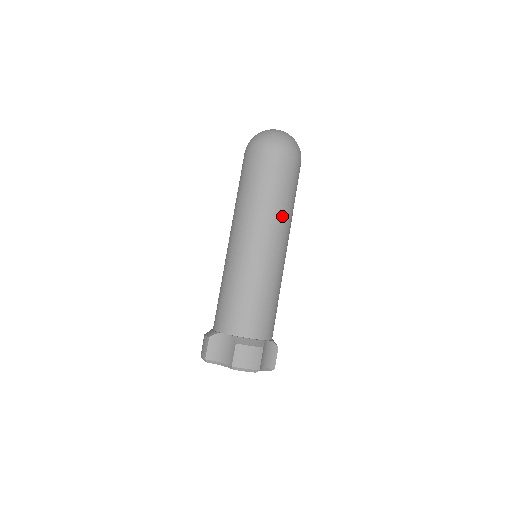
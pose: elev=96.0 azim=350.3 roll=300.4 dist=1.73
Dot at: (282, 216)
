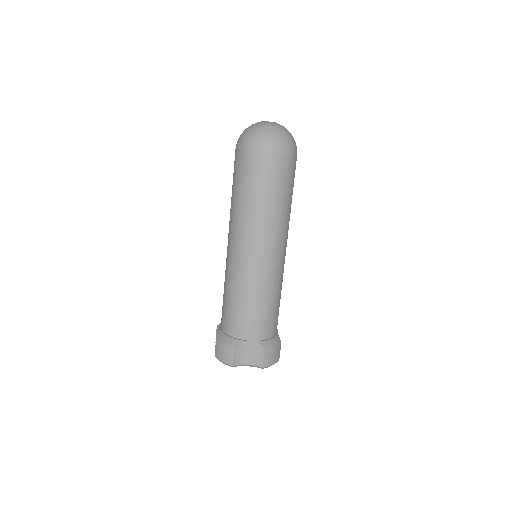
Dot at: occluded
